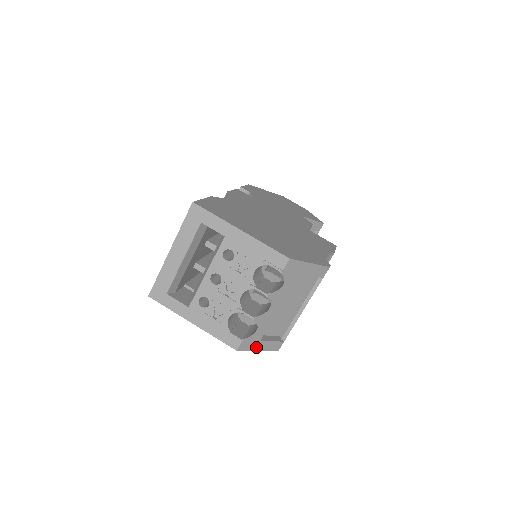
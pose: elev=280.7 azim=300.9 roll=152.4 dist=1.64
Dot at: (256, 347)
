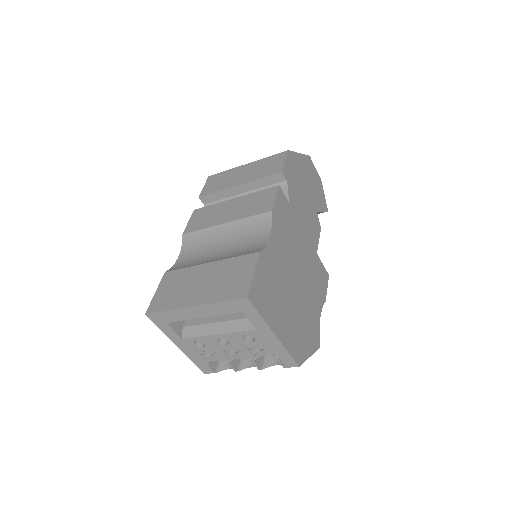
Dot at: occluded
